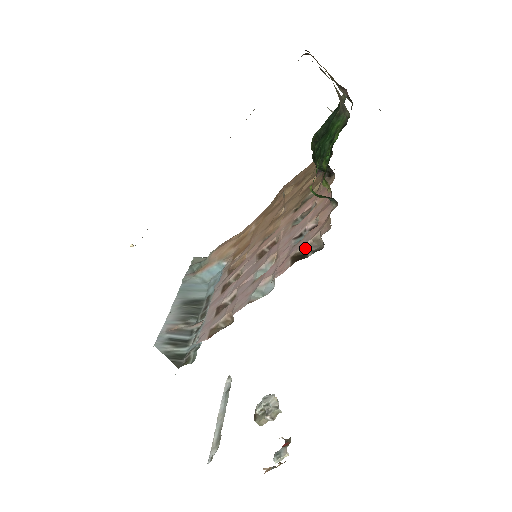
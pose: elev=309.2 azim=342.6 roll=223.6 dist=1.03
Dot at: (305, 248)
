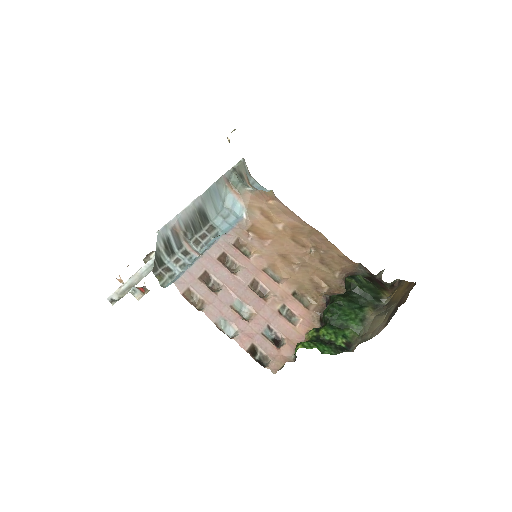
Dot at: (261, 352)
